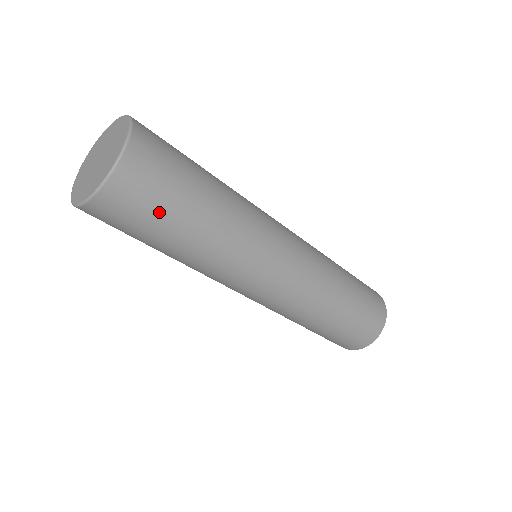
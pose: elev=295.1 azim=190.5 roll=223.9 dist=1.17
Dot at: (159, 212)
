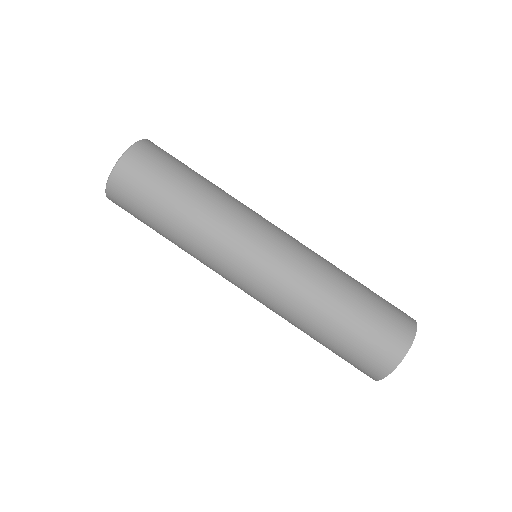
Dot at: (150, 191)
